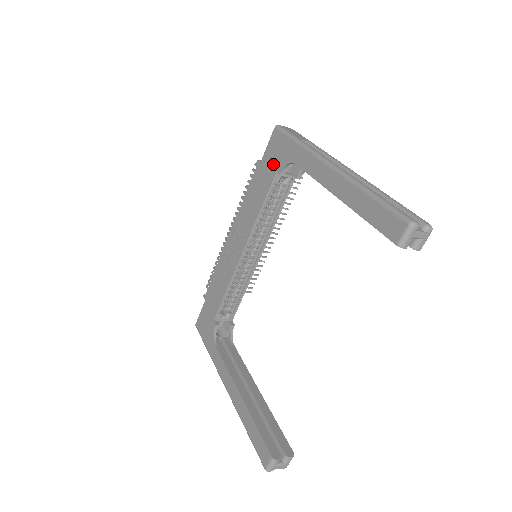
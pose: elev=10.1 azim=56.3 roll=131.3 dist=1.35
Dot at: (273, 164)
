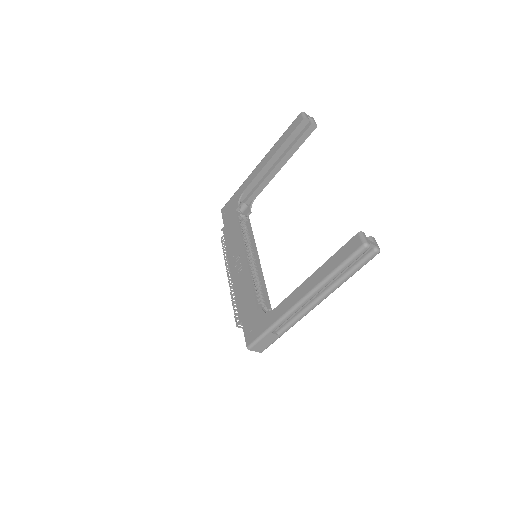
Dot at: (231, 213)
